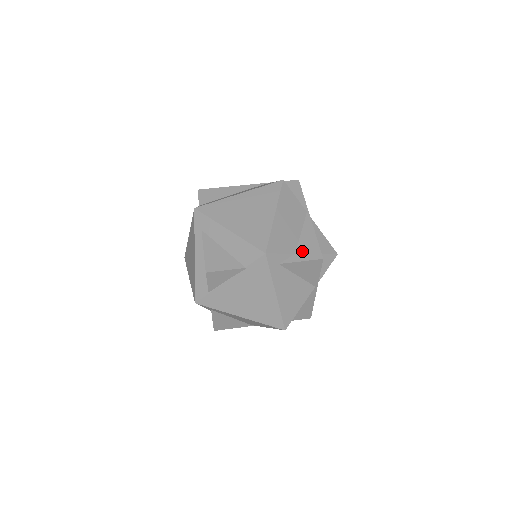
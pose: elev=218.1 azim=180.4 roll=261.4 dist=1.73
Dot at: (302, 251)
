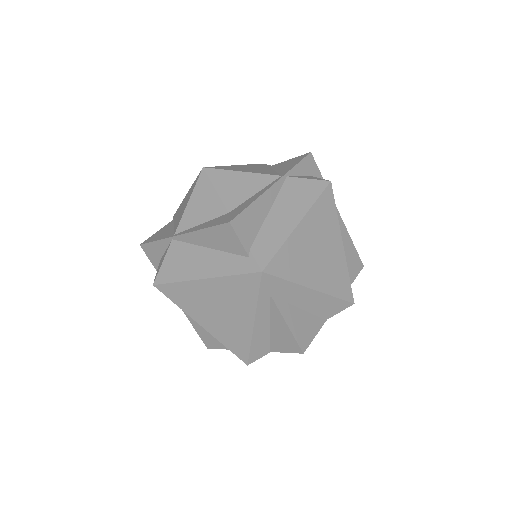
Dot at: (351, 267)
